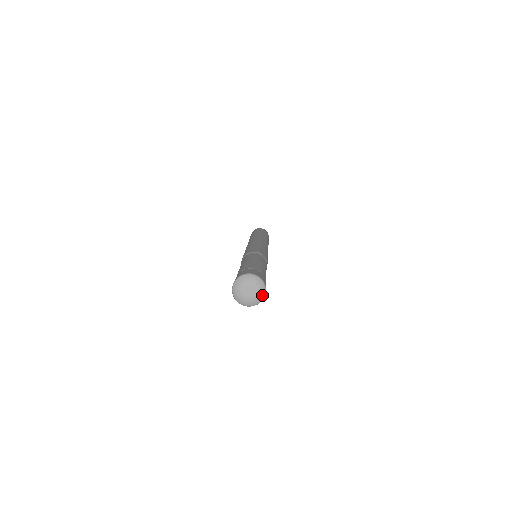
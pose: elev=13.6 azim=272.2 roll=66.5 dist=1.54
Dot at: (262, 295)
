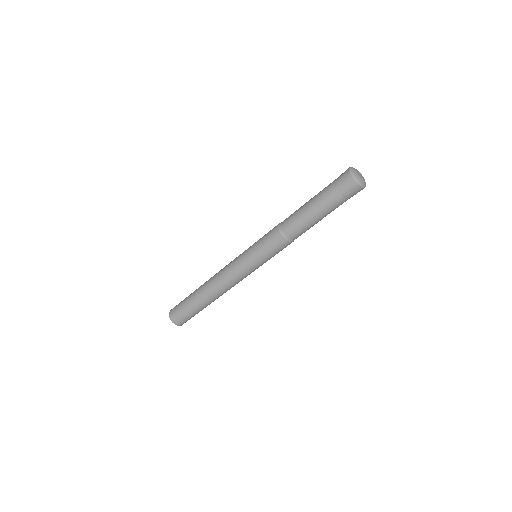
Dot at: (365, 184)
